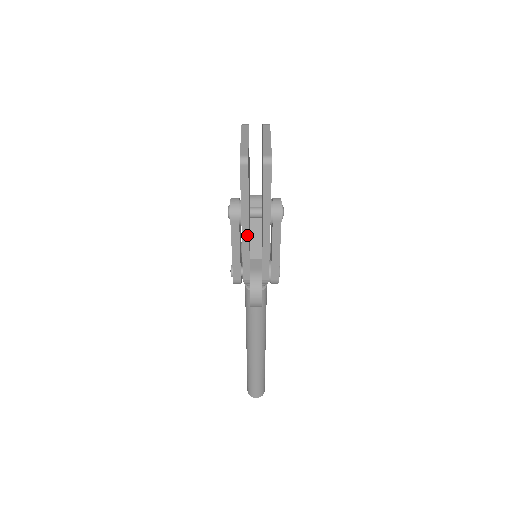
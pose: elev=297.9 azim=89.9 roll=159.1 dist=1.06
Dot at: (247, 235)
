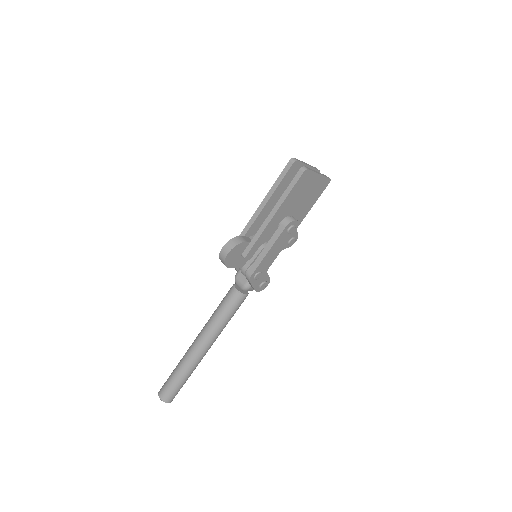
Dot at: (259, 212)
